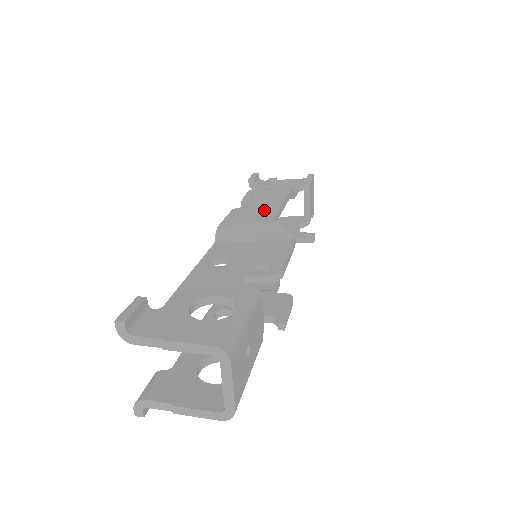
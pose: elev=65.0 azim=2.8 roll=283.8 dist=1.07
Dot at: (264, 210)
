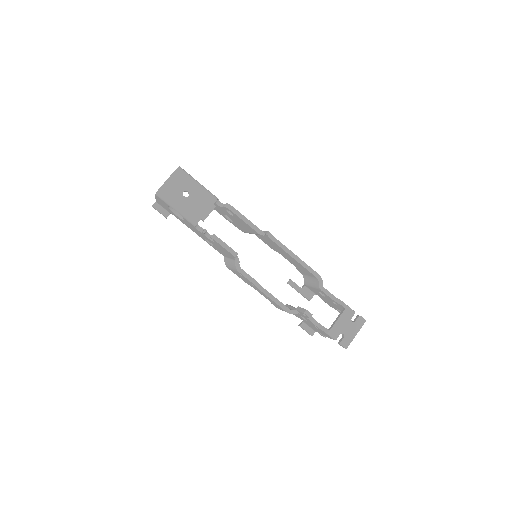
Dot at: occluded
